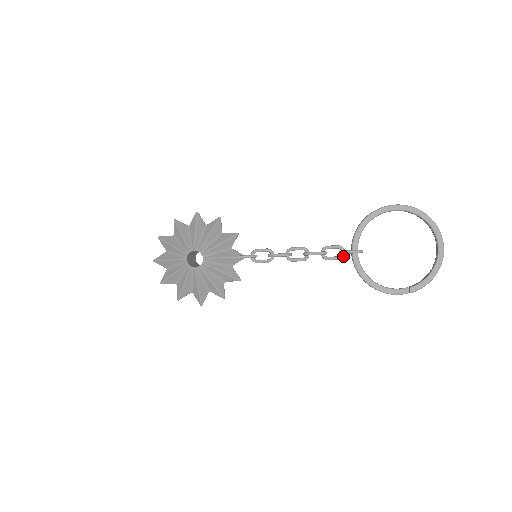
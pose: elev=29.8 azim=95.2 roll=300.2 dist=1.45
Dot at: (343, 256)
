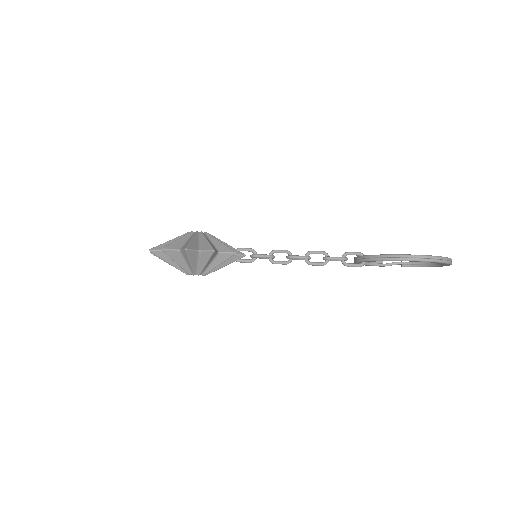
Dot at: occluded
